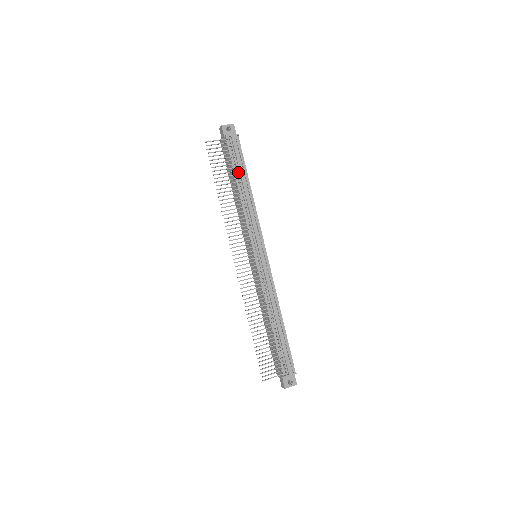
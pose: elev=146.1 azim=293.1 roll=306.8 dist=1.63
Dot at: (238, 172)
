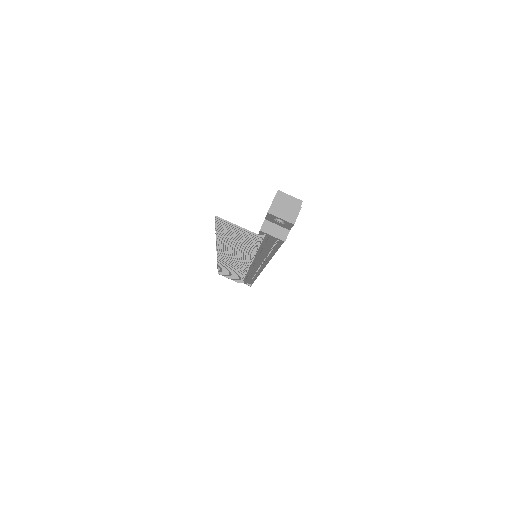
Dot at: (262, 244)
